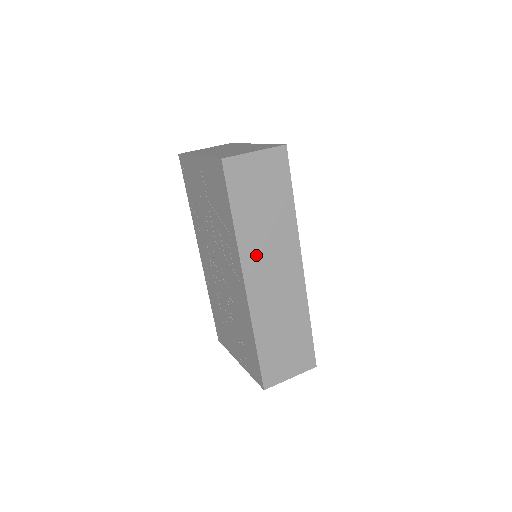
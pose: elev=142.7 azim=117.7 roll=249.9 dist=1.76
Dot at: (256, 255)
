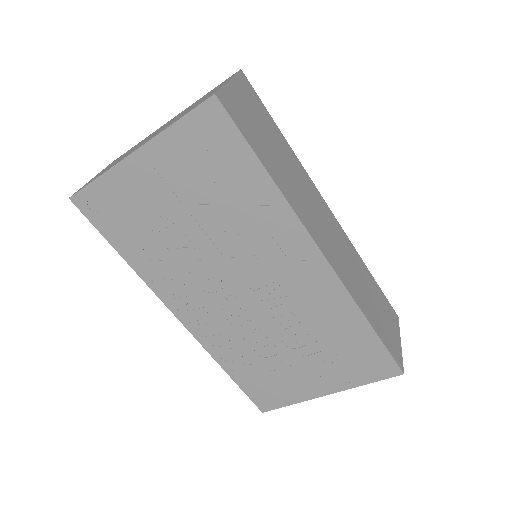
Dot at: (306, 213)
